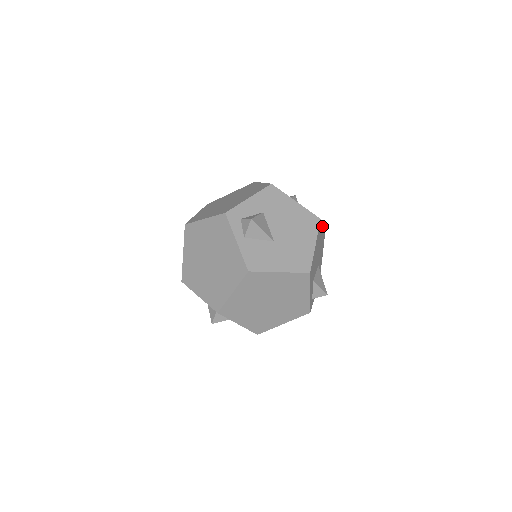
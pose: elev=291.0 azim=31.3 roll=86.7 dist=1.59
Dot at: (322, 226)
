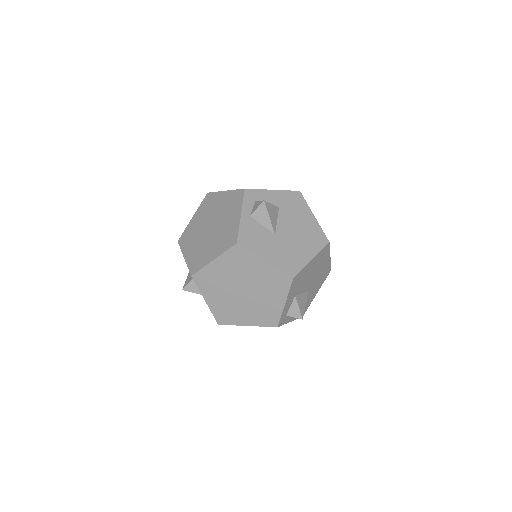
Dot at: (329, 255)
